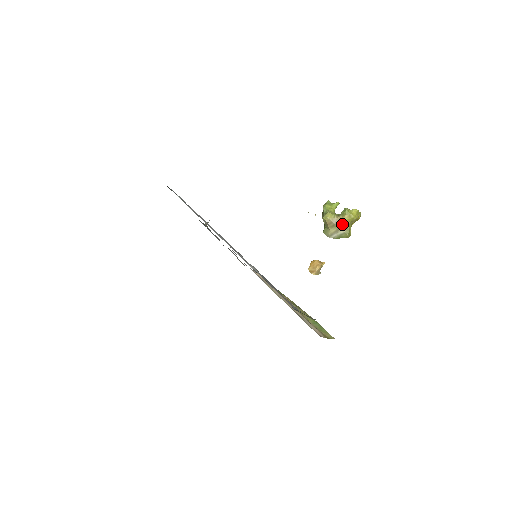
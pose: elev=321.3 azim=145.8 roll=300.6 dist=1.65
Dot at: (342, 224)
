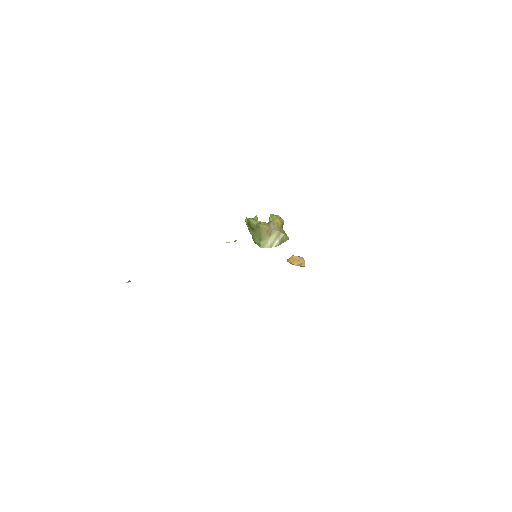
Dot at: (278, 228)
